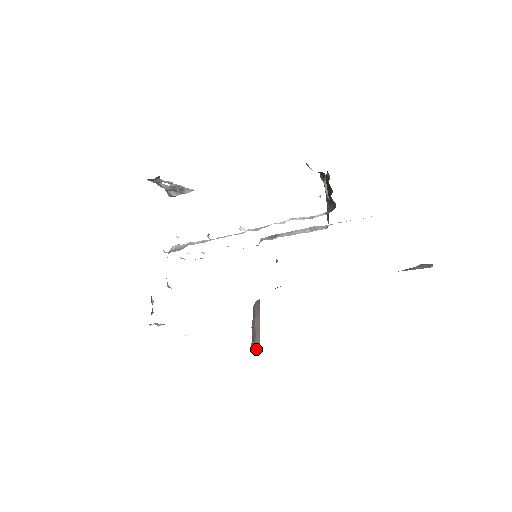
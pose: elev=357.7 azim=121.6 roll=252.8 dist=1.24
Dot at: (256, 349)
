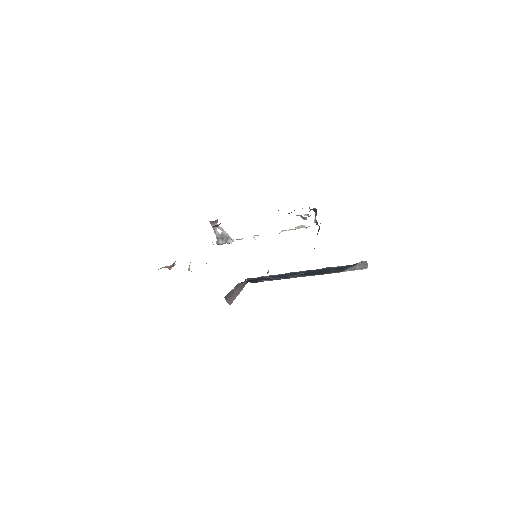
Dot at: (228, 303)
